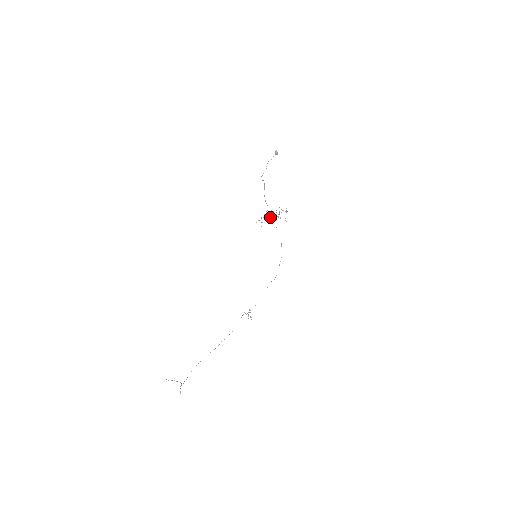
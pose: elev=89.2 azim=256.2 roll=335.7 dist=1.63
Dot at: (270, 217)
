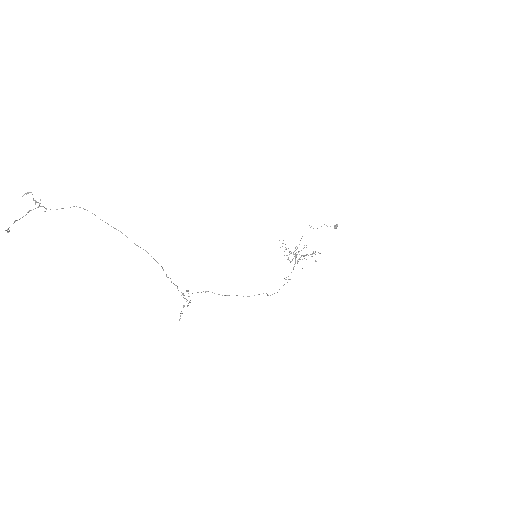
Dot at: (295, 253)
